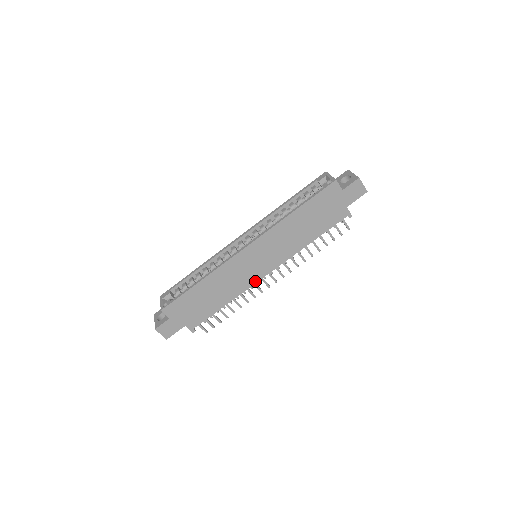
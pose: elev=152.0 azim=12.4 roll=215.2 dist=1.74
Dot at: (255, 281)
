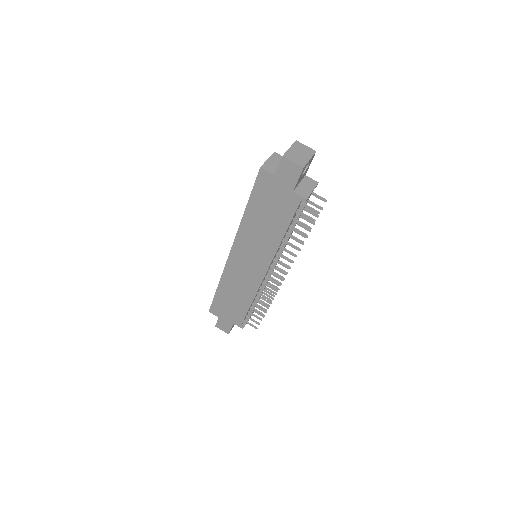
Dot at: (259, 282)
